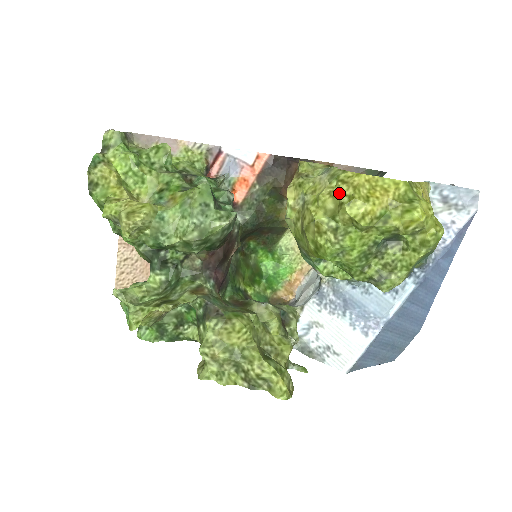
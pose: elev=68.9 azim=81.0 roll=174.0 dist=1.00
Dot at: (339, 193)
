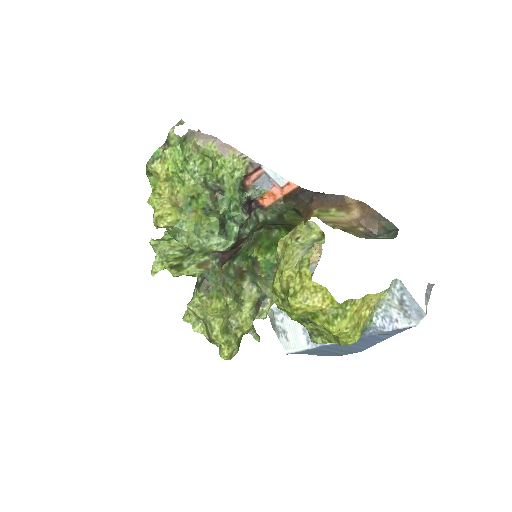
Dot at: (292, 283)
